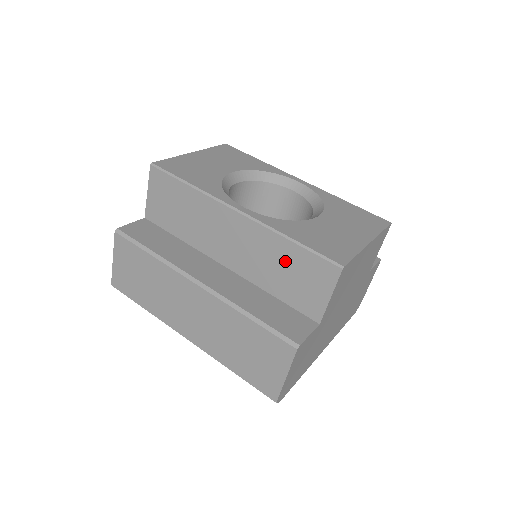
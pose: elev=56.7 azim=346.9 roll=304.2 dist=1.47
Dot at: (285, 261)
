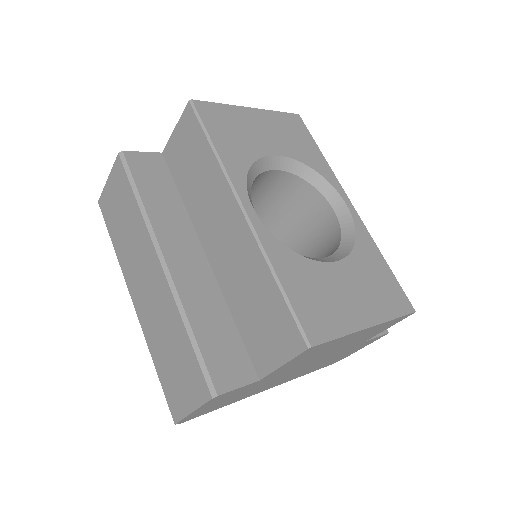
Dot at: (260, 295)
